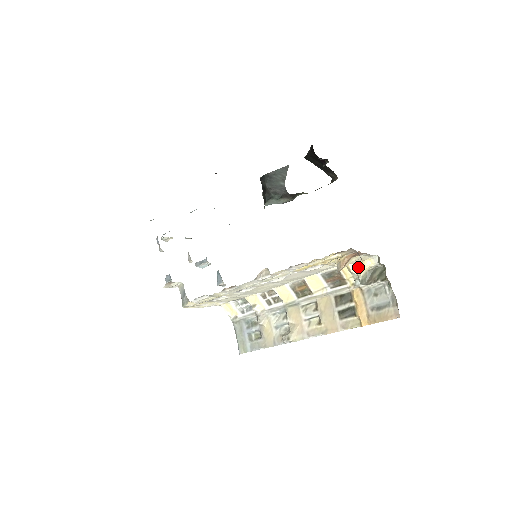
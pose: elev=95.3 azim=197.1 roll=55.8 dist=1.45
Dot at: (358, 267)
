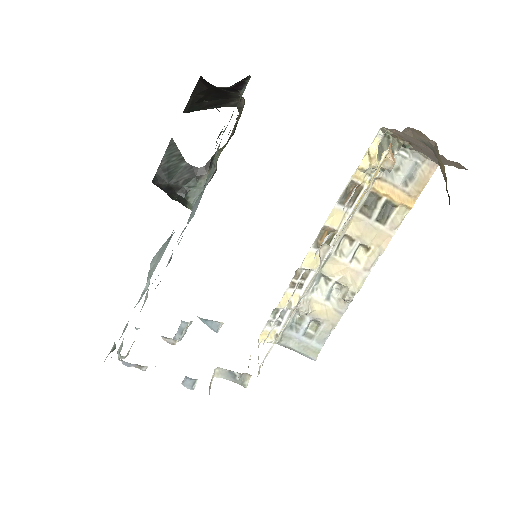
Dot at: (367, 159)
